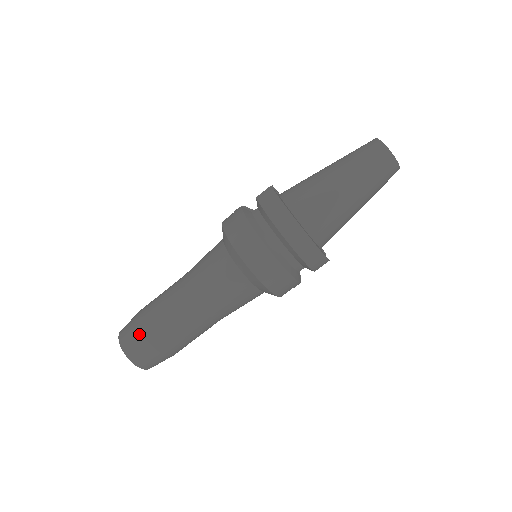
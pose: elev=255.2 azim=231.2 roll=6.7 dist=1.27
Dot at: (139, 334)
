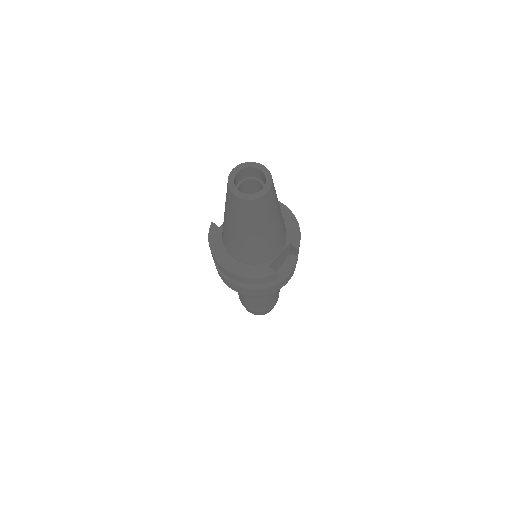
Dot at: occluded
